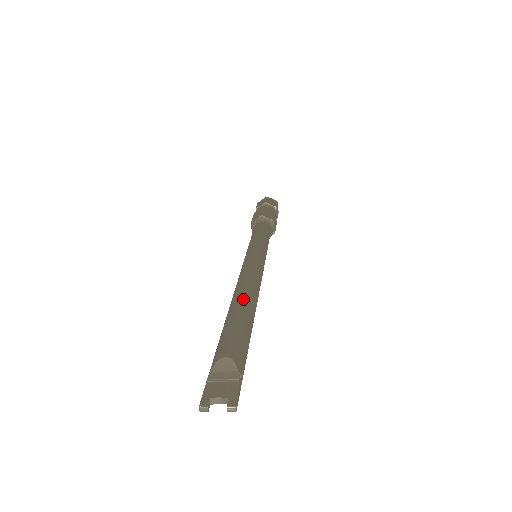
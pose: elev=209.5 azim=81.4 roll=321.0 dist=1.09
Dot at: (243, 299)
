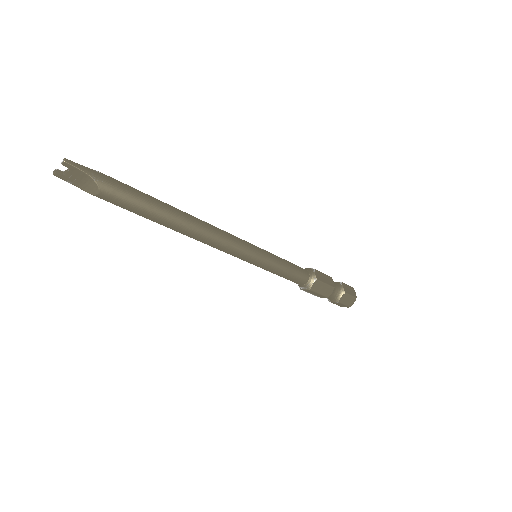
Dot at: occluded
